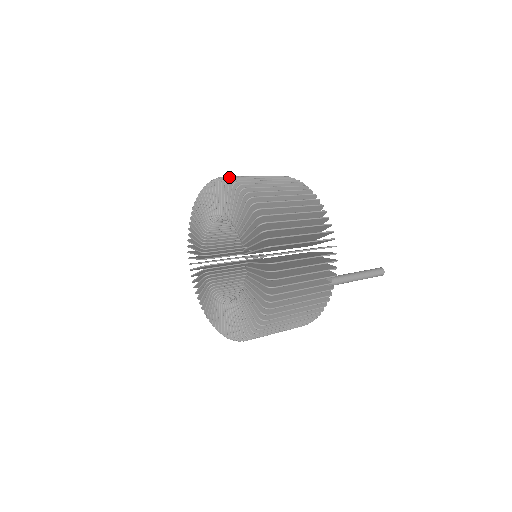
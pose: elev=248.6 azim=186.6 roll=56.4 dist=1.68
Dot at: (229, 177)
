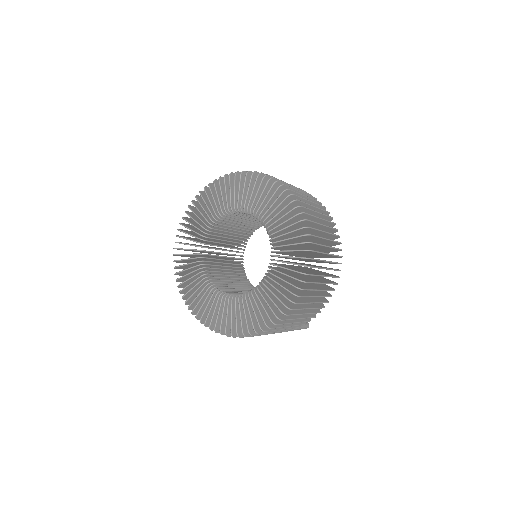
Dot at: (311, 228)
